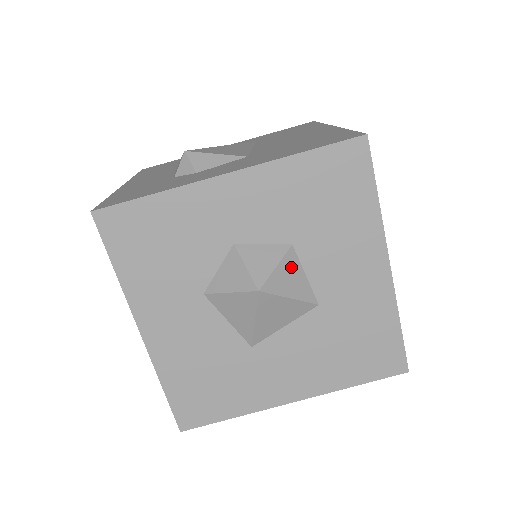
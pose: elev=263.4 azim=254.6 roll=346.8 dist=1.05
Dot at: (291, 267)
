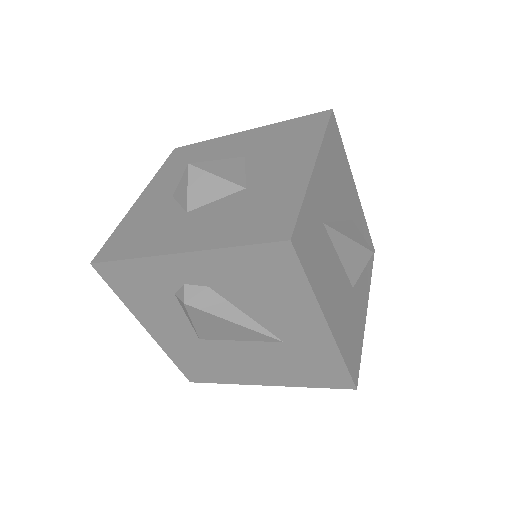
Dot at: occluded
